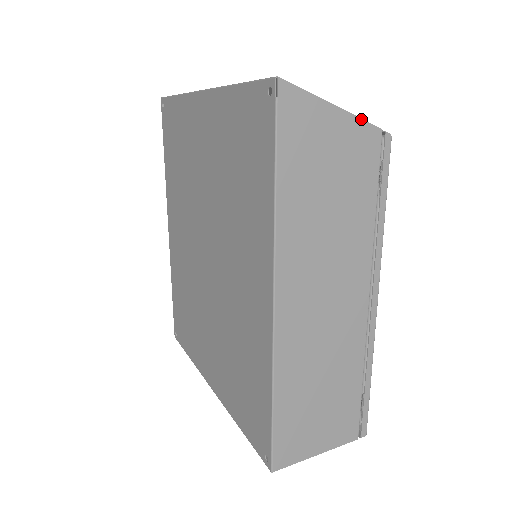
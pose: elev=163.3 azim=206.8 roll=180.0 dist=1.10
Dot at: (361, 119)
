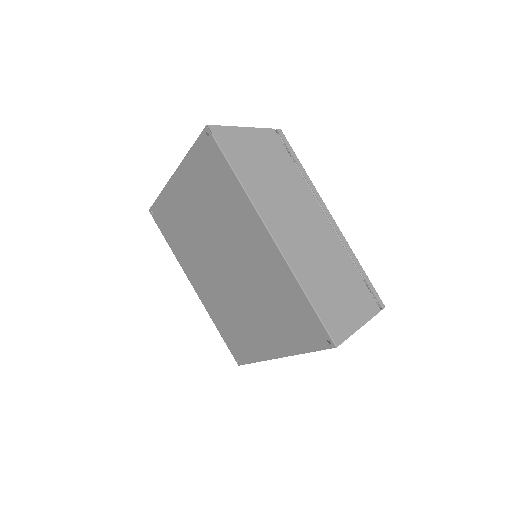
Dot at: (260, 128)
